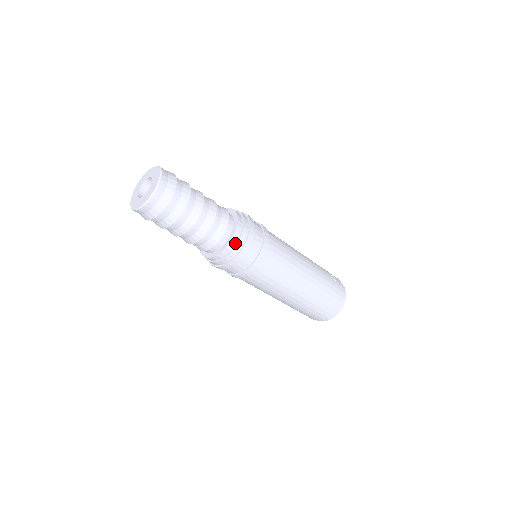
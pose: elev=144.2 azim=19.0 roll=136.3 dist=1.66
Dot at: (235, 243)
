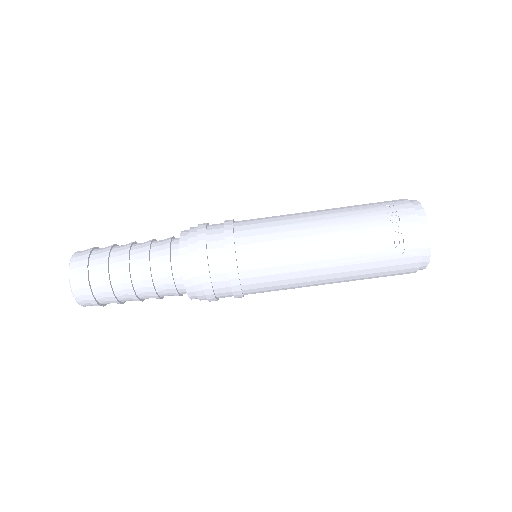
Dot at: (197, 297)
